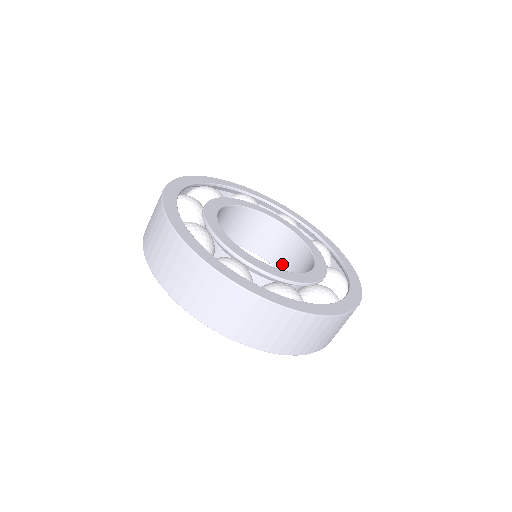
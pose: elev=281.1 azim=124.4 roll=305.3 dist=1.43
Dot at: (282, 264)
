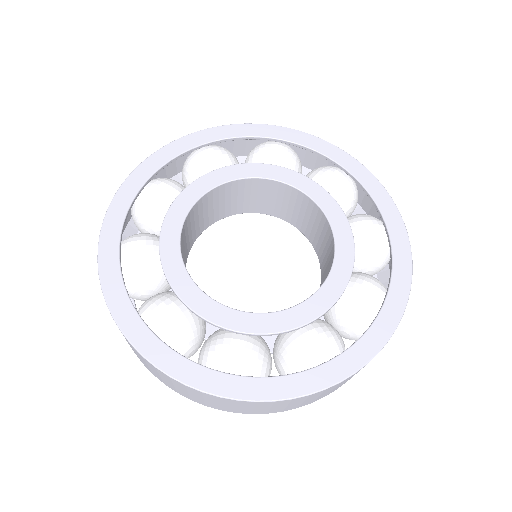
Dot at: (318, 248)
